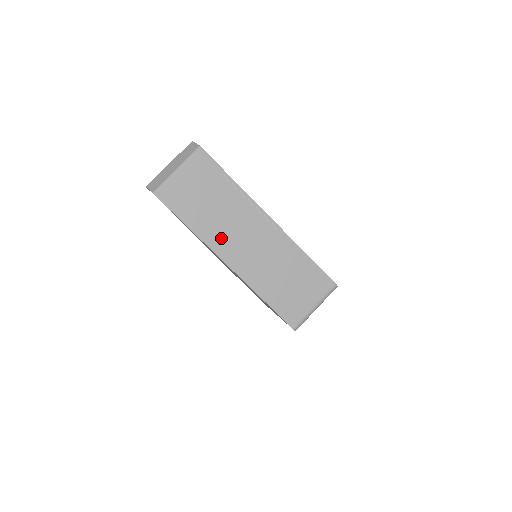
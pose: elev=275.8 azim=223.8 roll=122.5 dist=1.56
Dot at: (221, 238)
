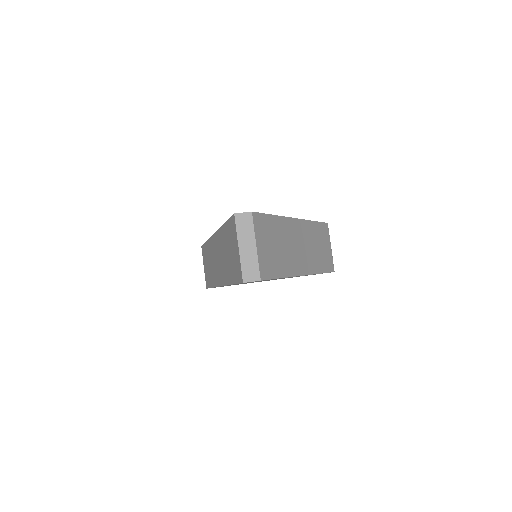
Dot at: (294, 263)
